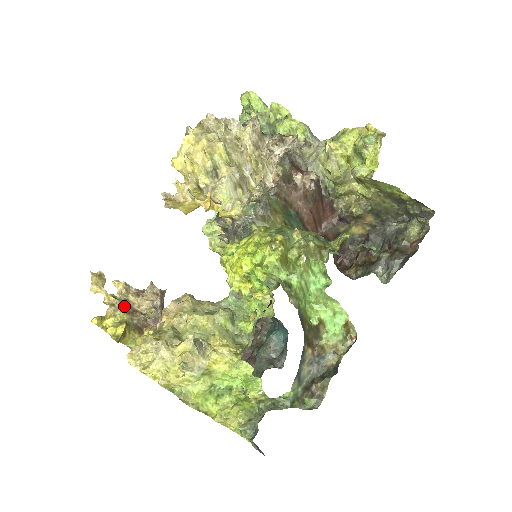
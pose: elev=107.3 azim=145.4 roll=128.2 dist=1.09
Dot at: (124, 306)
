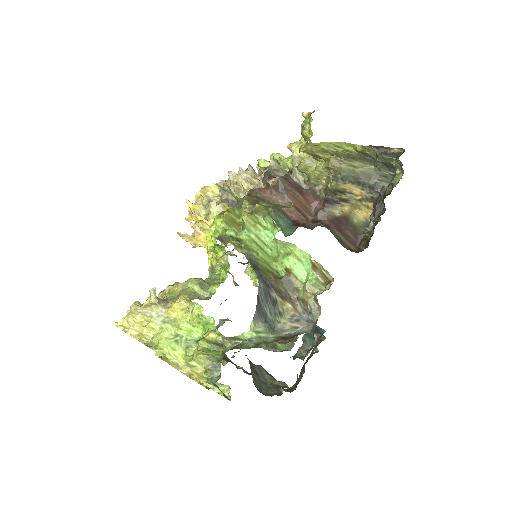
Dot at: occluded
